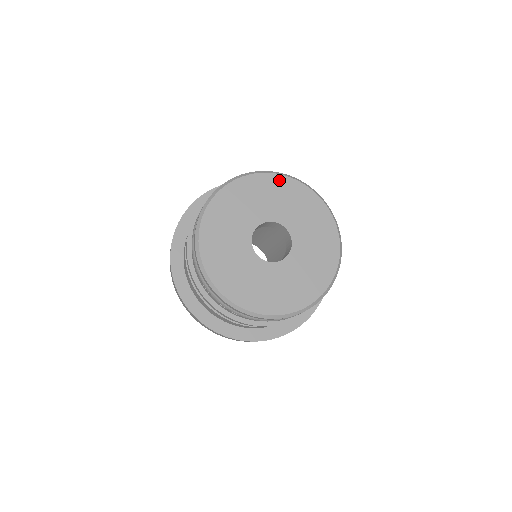
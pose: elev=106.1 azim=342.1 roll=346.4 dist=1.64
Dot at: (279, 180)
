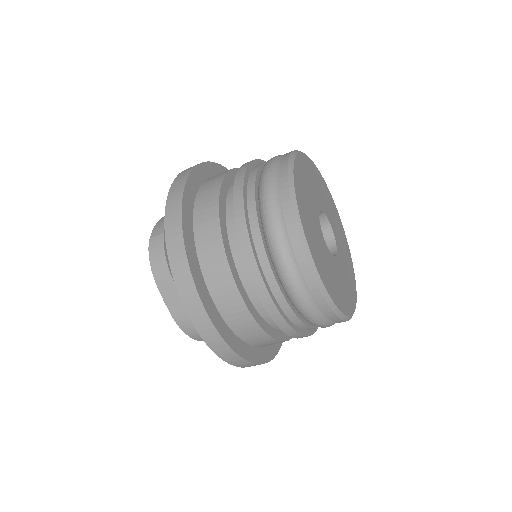
Dot at: (298, 165)
